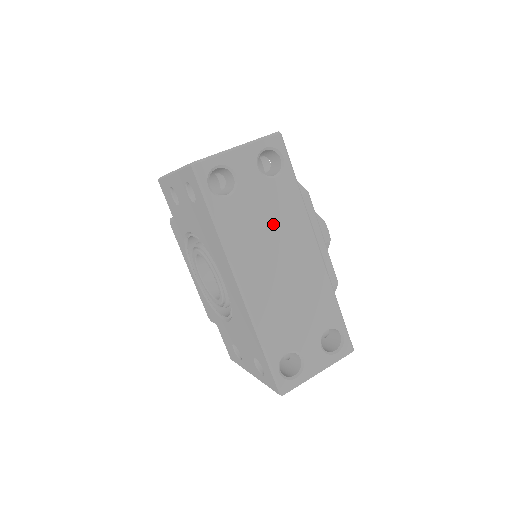
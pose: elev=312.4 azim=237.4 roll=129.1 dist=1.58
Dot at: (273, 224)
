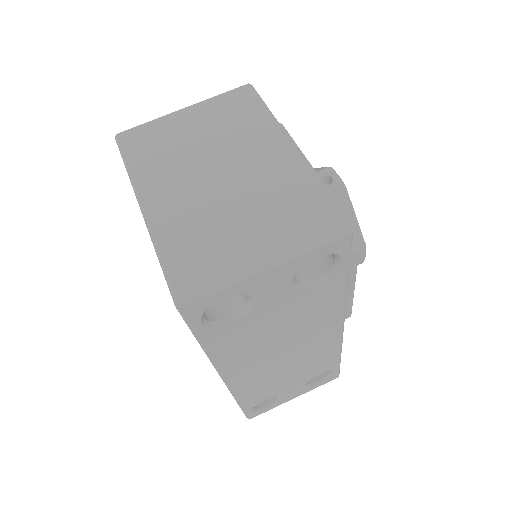
Dot at: (291, 327)
